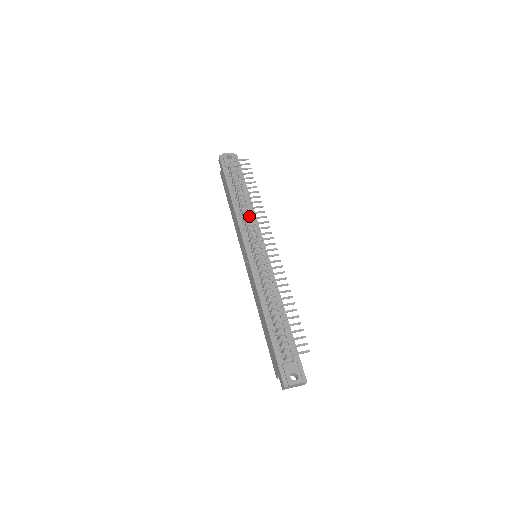
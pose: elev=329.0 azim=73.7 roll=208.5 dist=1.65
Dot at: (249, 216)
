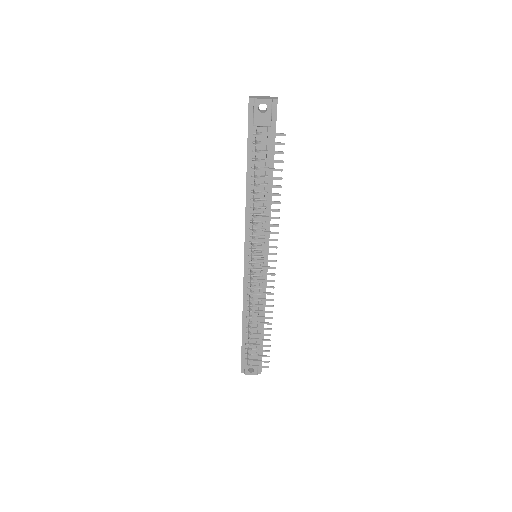
Dot at: (262, 212)
